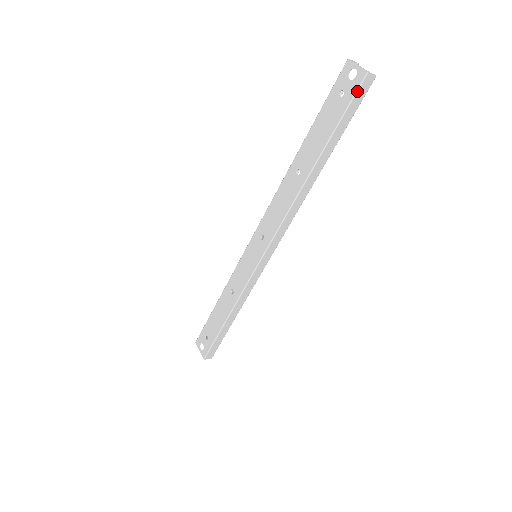
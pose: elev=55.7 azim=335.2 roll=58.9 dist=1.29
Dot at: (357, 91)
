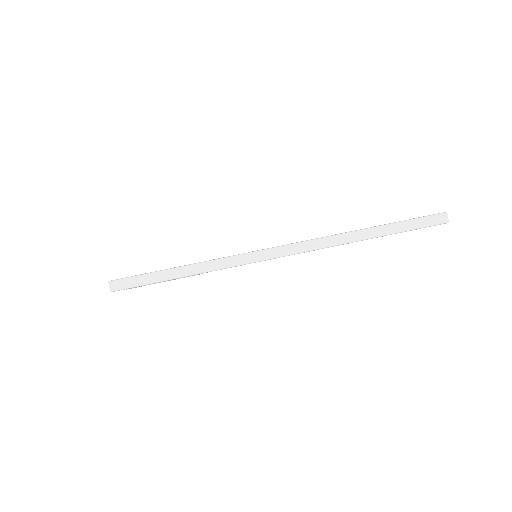
Dot at: (432, 215)
